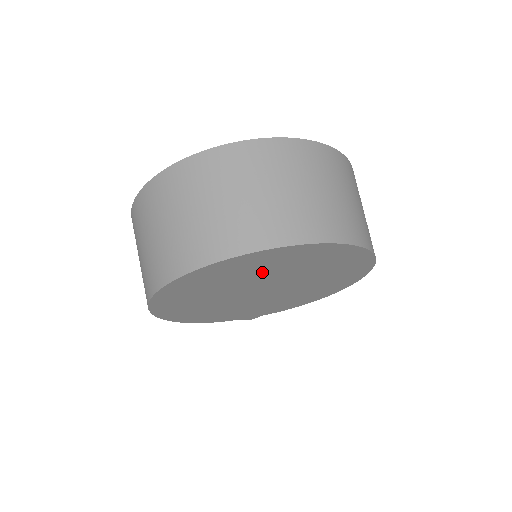
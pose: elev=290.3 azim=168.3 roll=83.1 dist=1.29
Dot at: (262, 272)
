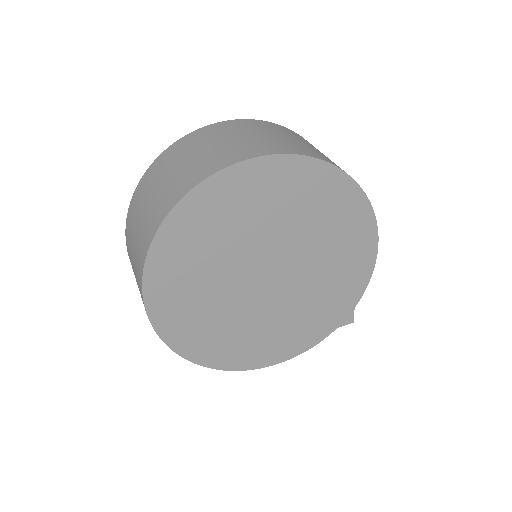
Dot at: (212, 257)
